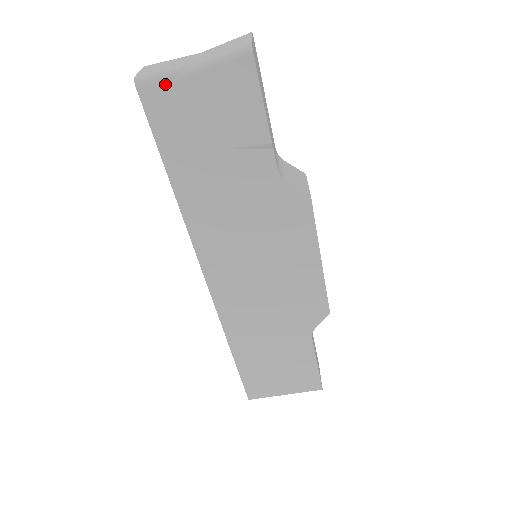
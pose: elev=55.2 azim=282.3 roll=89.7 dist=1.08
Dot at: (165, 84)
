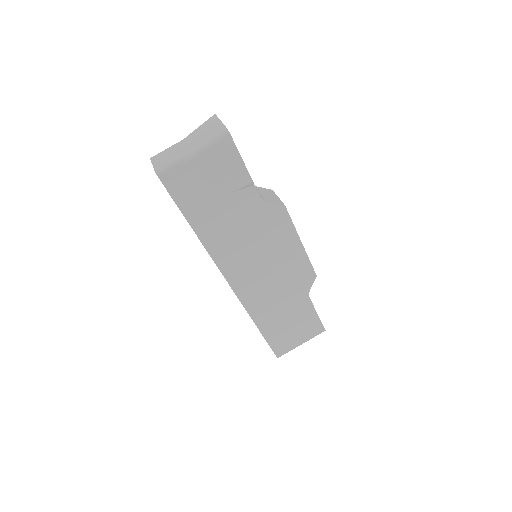
Dot at: (177, 169)
